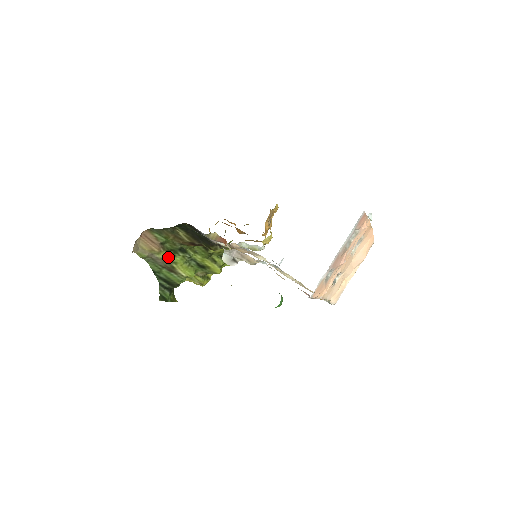
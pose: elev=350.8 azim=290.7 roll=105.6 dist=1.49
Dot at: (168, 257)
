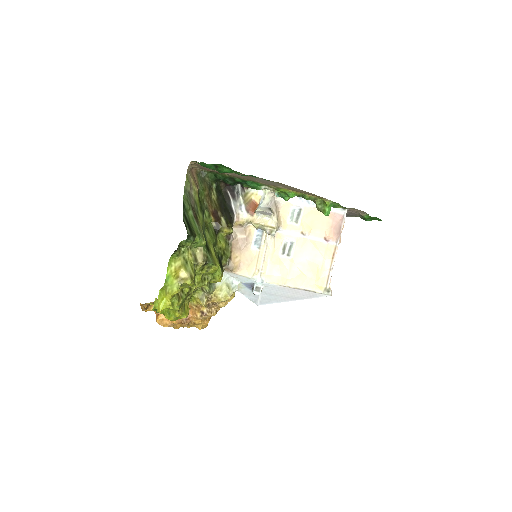
Dot at: (197, 206)
